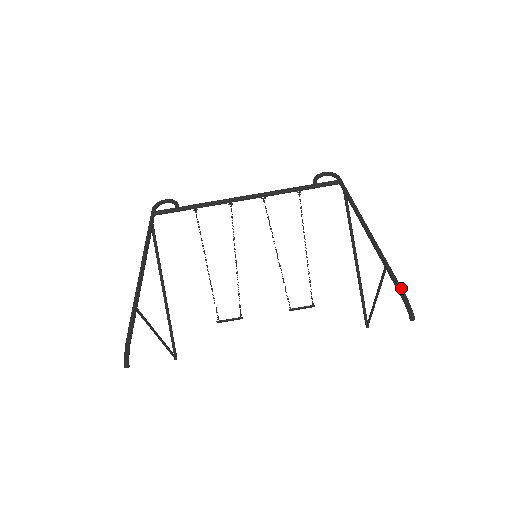
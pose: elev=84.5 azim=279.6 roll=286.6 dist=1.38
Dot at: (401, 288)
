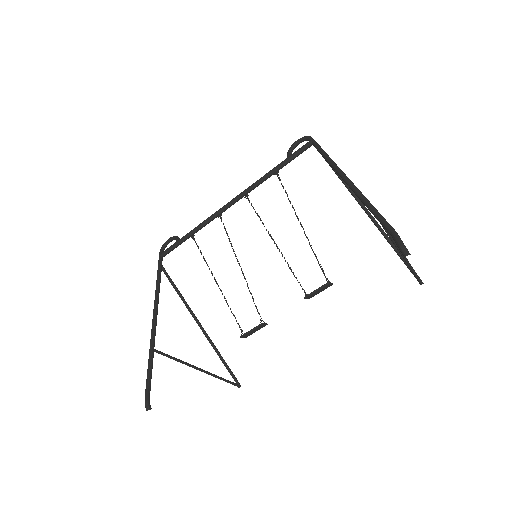
Dot at: (387, 224)
